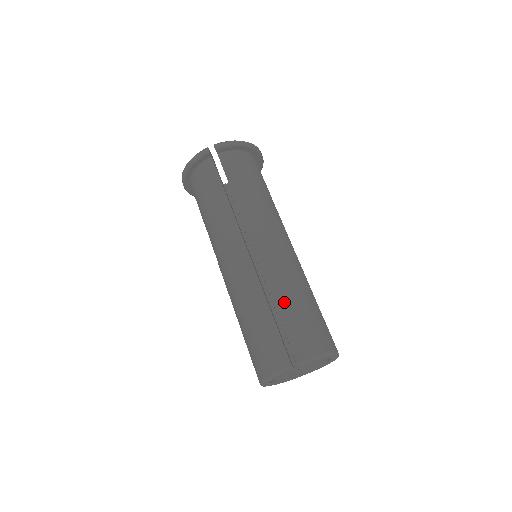
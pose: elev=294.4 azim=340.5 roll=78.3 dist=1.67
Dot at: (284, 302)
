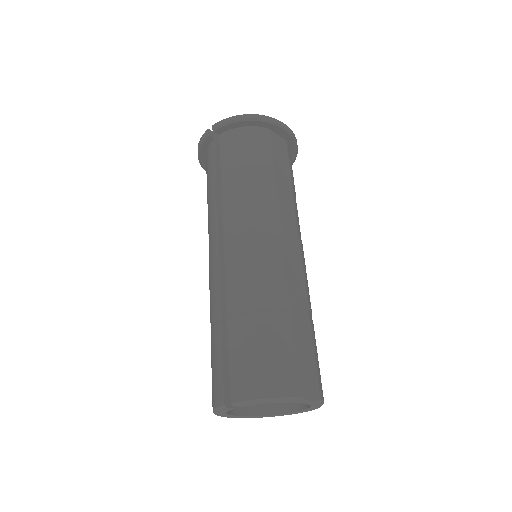
Dot at: (236, 321)
